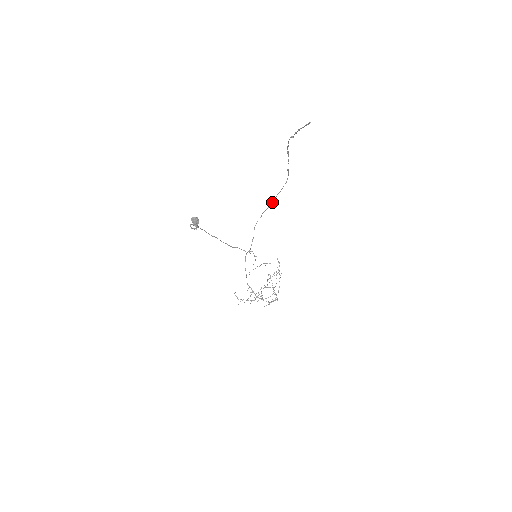
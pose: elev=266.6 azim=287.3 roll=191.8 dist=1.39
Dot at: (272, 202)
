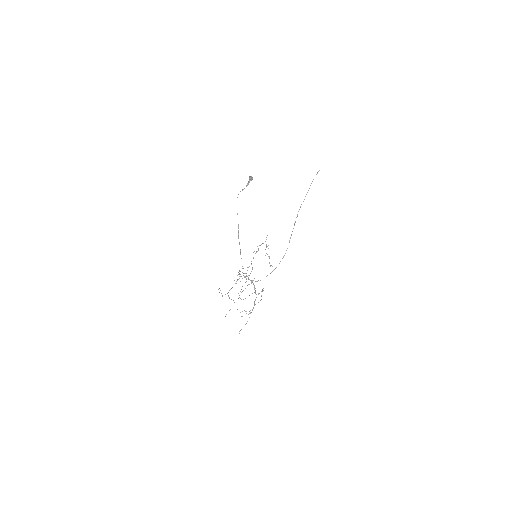
Dot at: occluded
